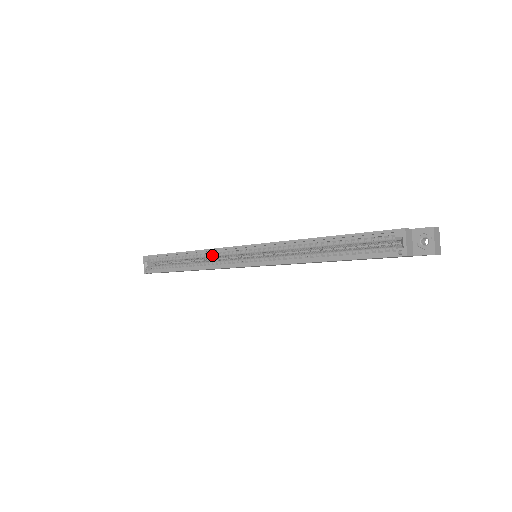
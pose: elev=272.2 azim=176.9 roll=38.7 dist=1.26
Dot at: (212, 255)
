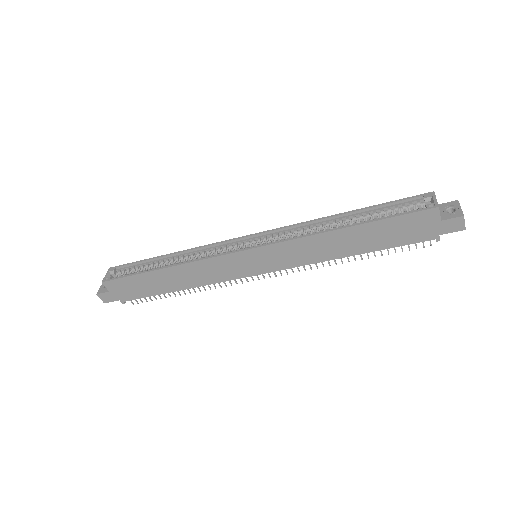
Dot at: (205, 252)
